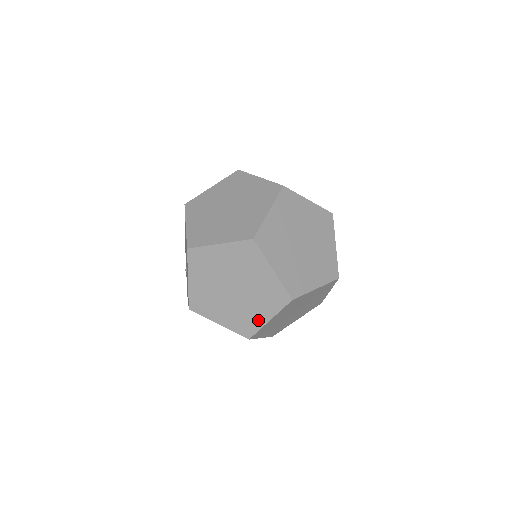
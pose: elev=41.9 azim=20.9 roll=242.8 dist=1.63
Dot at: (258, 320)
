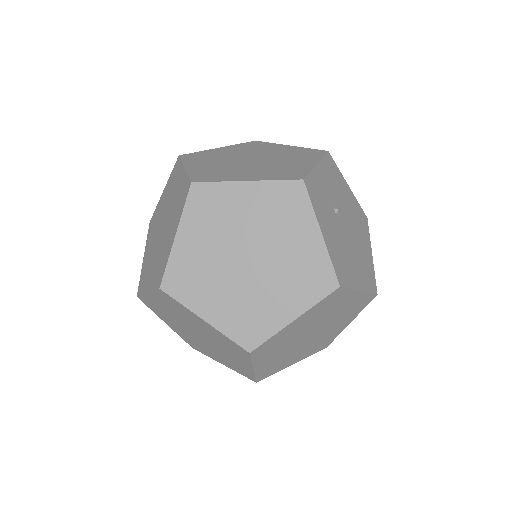
Dot at: (244, 367)
